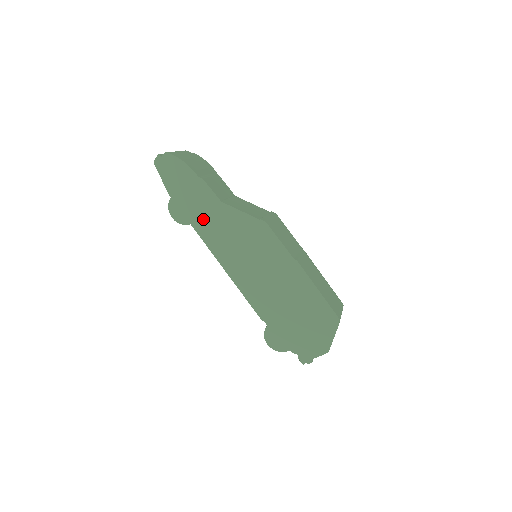
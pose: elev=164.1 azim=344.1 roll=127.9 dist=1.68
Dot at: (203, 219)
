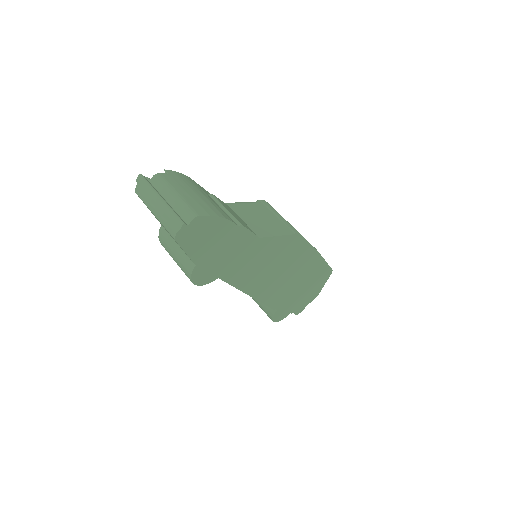
Dot at: (235, 265)
